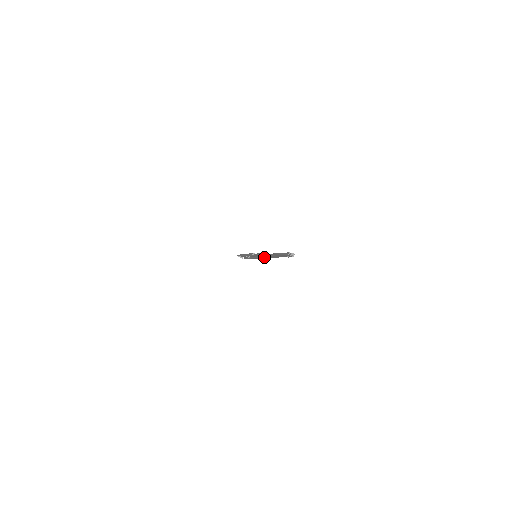
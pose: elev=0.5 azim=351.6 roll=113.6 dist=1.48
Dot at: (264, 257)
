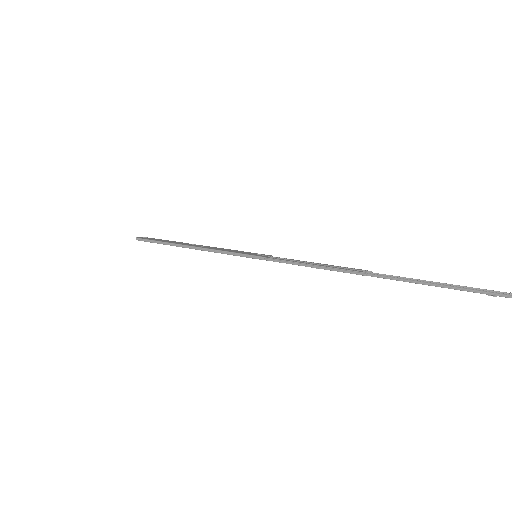
Dot at: occluded
